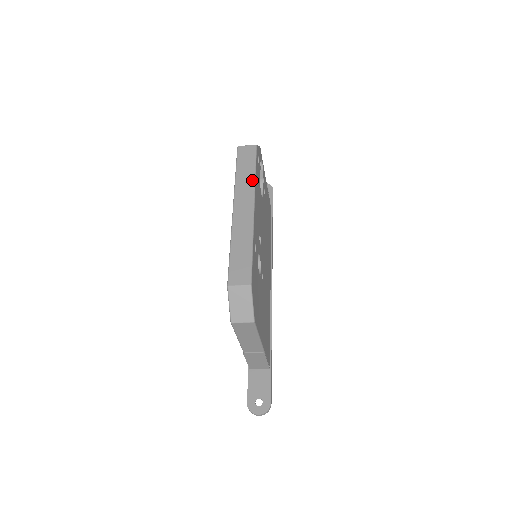
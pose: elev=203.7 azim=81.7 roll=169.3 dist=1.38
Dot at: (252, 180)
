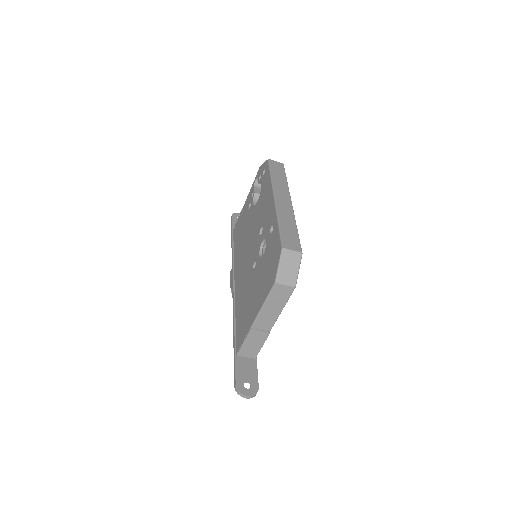
Dot at: (286, 184)
